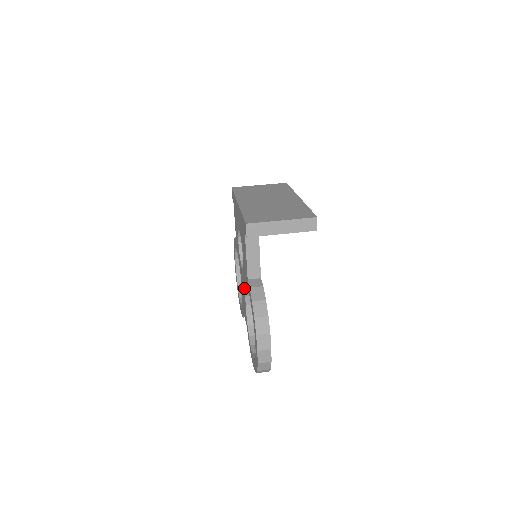
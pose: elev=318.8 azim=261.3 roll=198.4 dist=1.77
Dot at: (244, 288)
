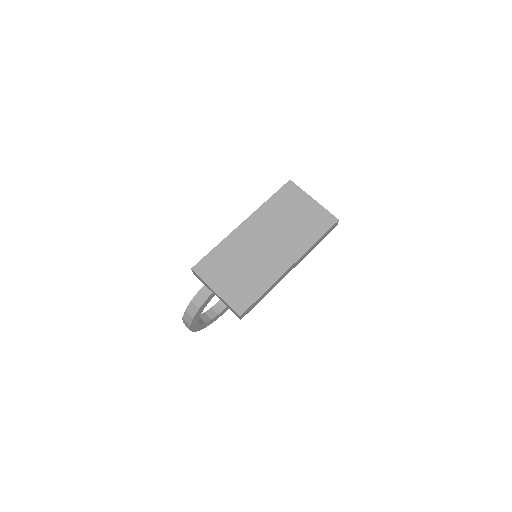
Dot at: occluded
